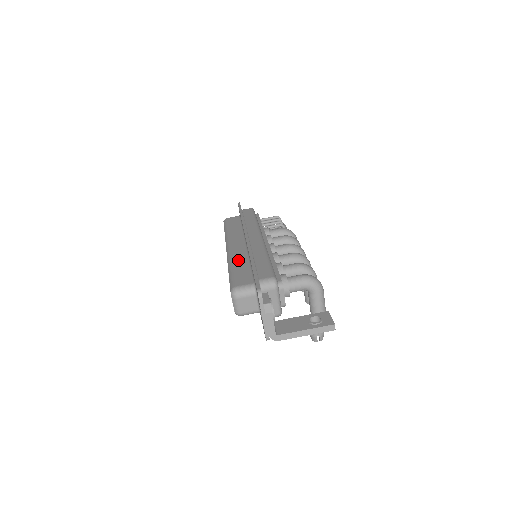
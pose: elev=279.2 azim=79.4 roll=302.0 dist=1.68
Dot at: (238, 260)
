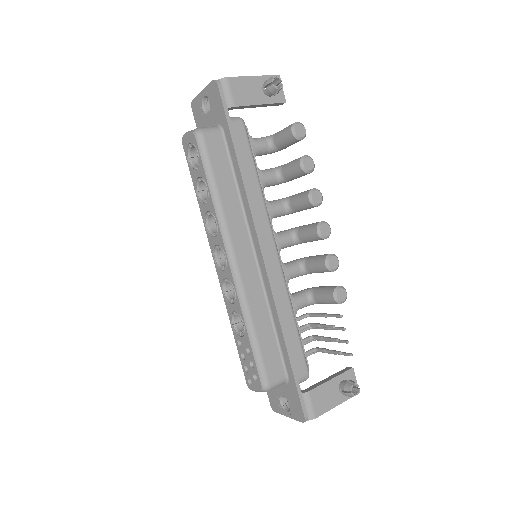
Dot at: occluded
